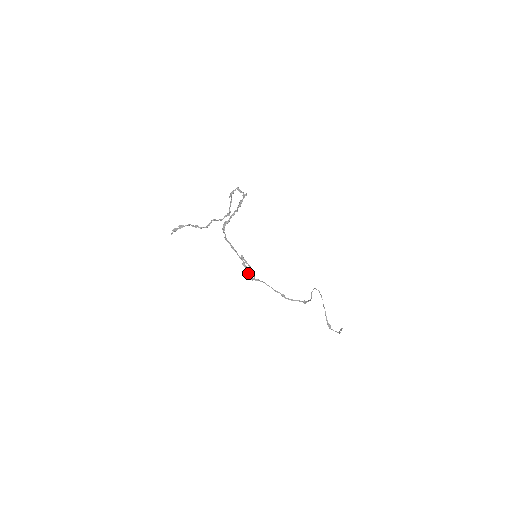
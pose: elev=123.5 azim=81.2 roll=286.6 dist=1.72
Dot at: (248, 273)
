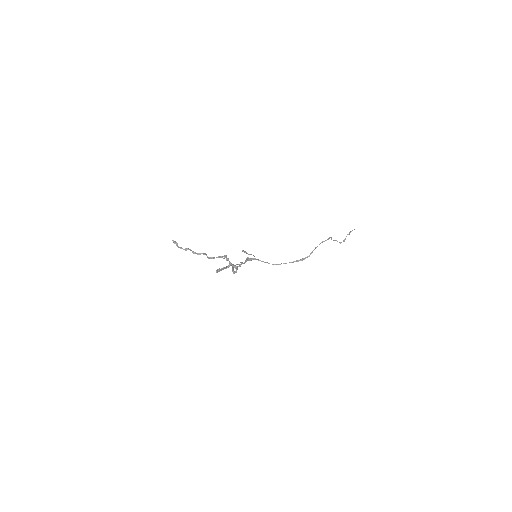
Dot at: (247, 260)
